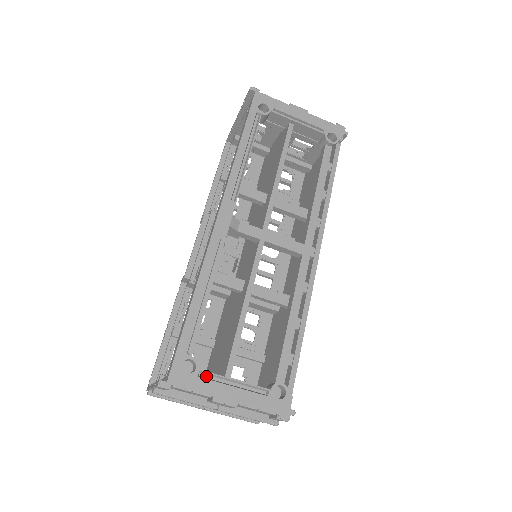
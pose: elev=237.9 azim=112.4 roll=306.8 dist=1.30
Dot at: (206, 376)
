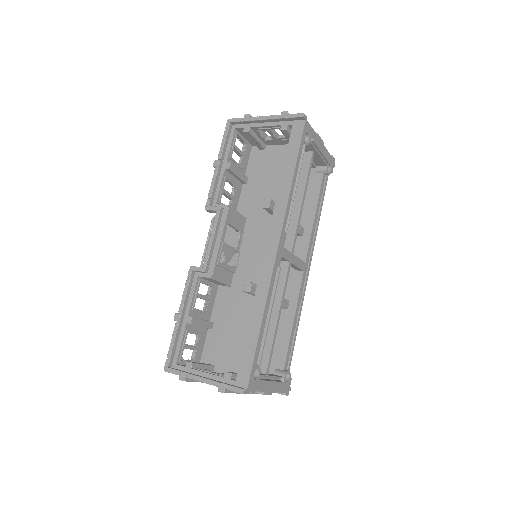
Dot at: (260, 377)
